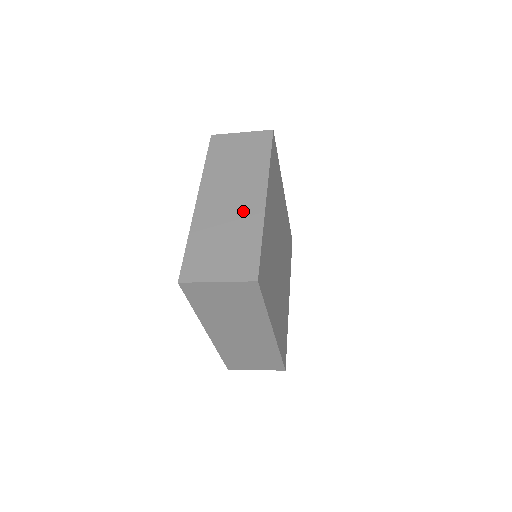
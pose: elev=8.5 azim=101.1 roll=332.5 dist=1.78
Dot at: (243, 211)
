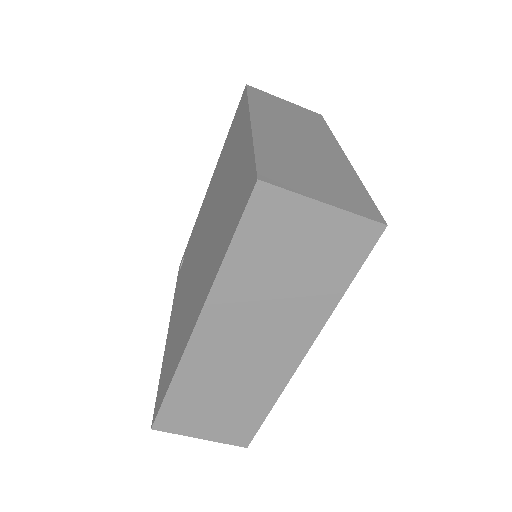
Dot at: (323, 154)
